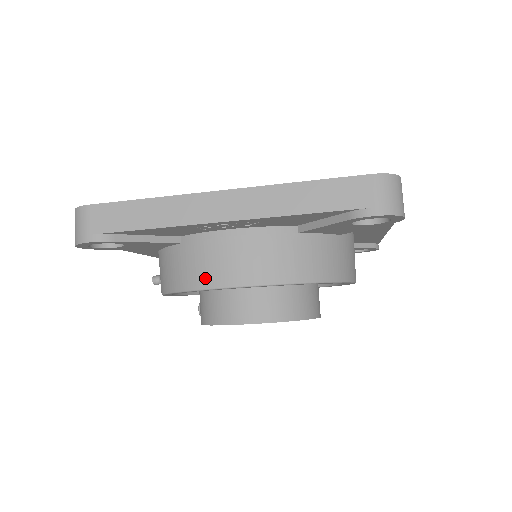
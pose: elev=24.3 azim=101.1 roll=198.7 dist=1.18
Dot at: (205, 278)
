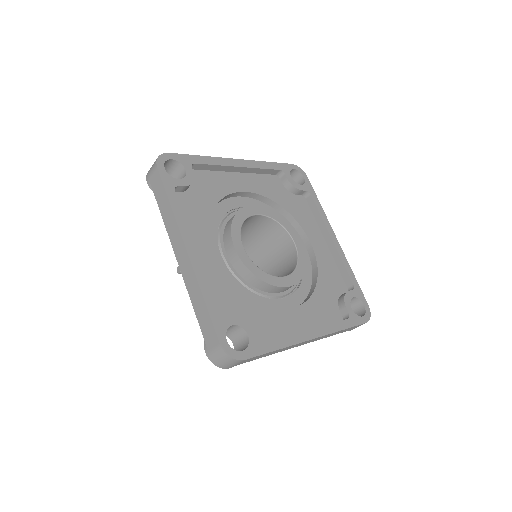
Dot at: occluded
